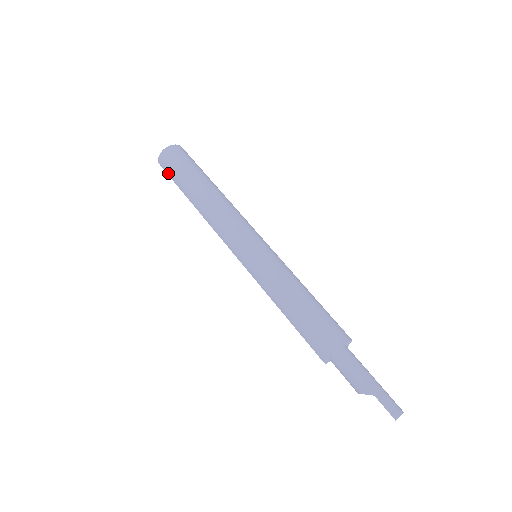
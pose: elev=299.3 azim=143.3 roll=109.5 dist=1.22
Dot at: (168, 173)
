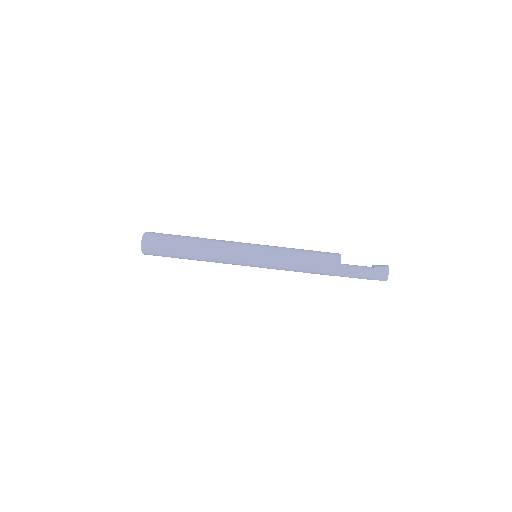
Dot at: occluded
